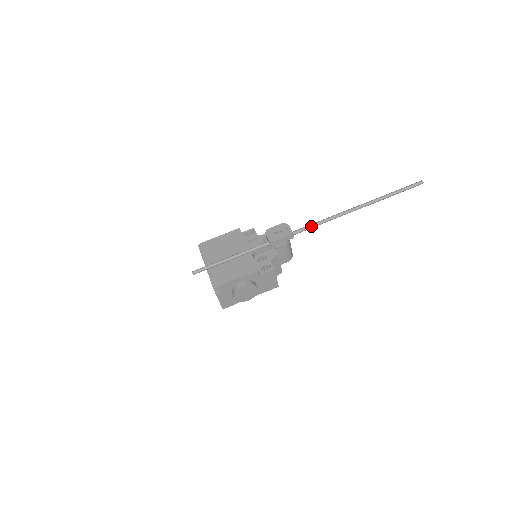
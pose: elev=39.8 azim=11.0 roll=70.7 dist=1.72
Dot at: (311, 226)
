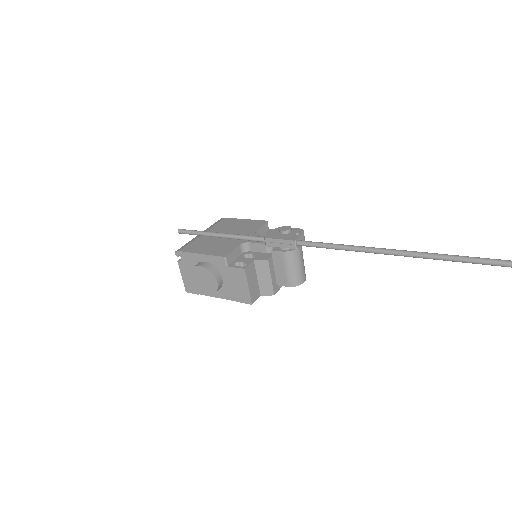
Dot at: (324, 244)
